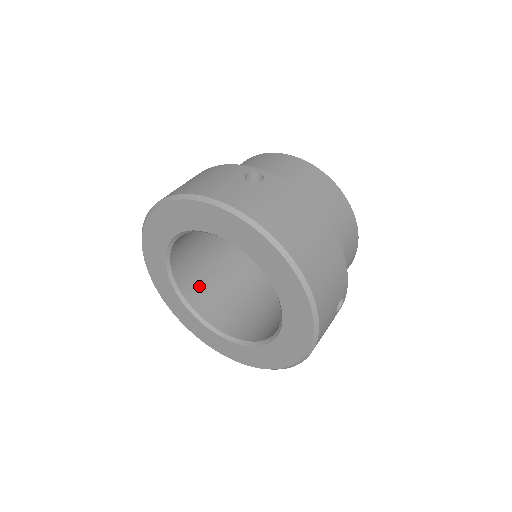
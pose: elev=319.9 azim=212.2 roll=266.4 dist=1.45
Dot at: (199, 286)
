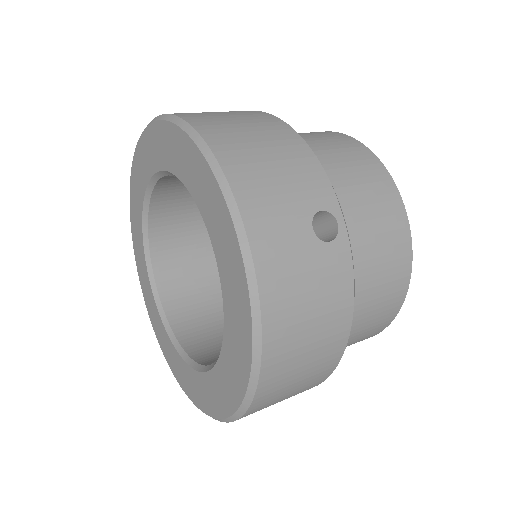
Dot at: (177, 215)
